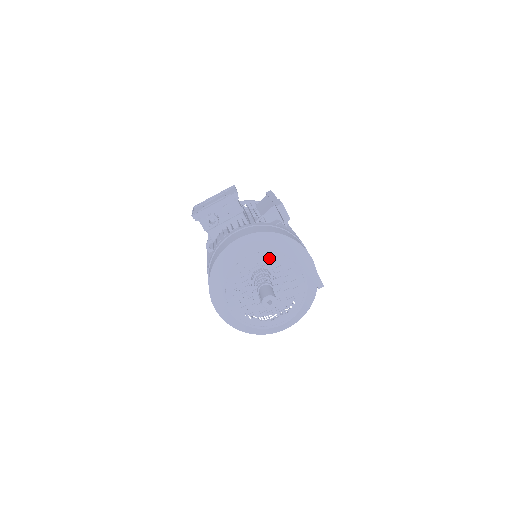
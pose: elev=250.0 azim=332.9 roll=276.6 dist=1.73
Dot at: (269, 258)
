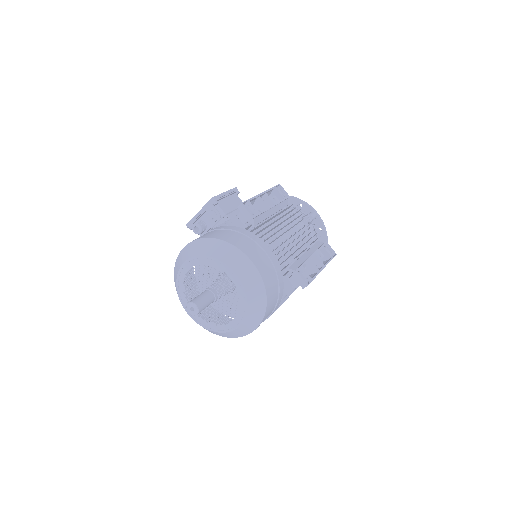
Dot at: occluded
